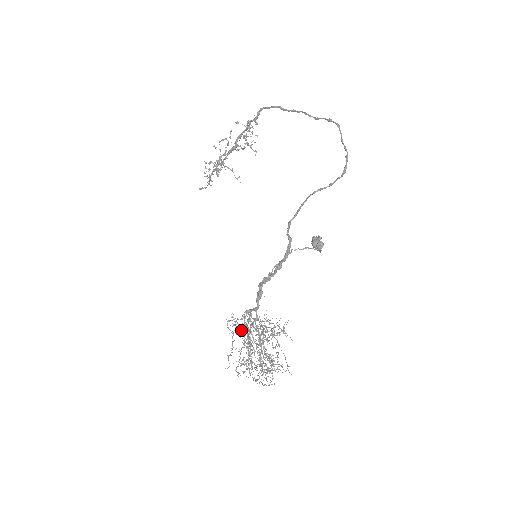
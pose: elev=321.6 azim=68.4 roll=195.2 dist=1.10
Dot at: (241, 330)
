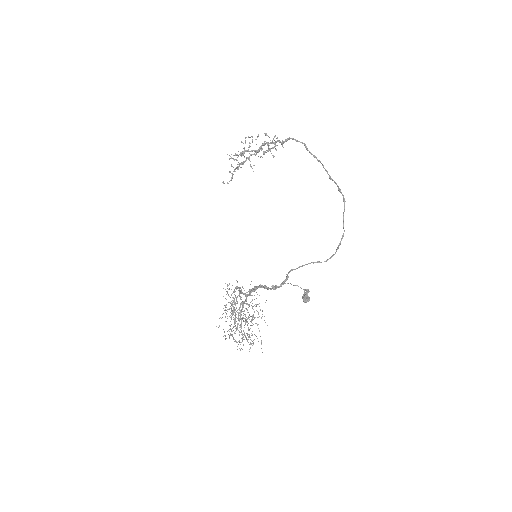
Dot at: (235, 312)
